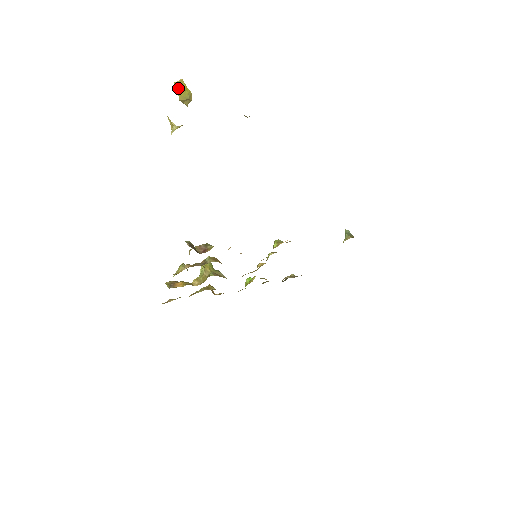
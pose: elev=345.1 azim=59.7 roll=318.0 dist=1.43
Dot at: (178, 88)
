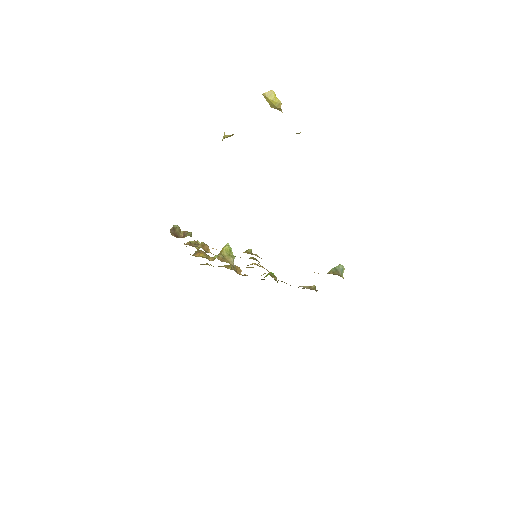
Dot at: (266, 98)
